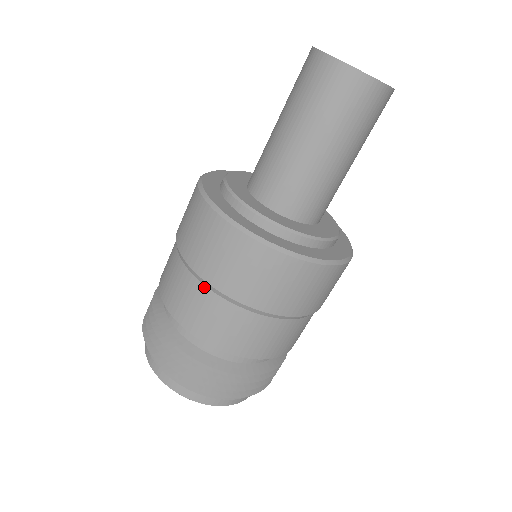
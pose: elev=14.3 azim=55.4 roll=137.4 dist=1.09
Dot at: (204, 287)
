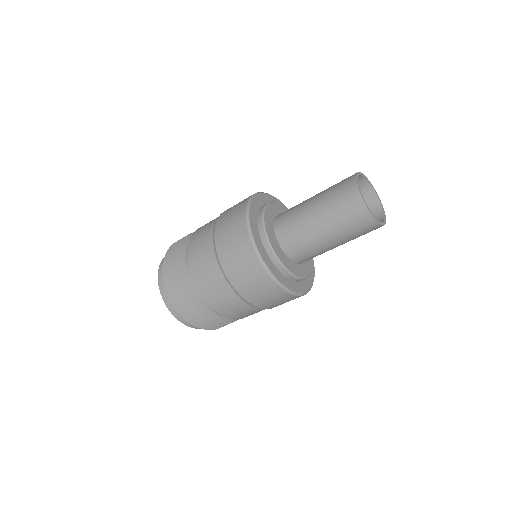
Dot at: (225, 280)
